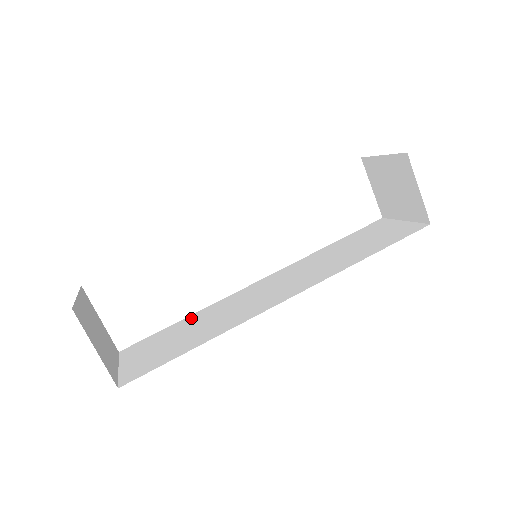
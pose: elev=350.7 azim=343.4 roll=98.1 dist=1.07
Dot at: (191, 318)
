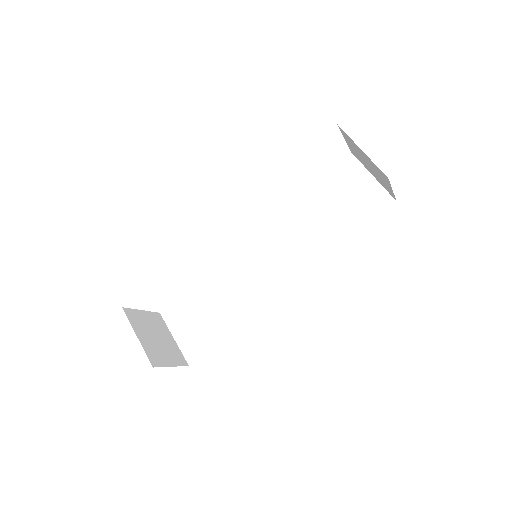
Dot at: (206, 282)
